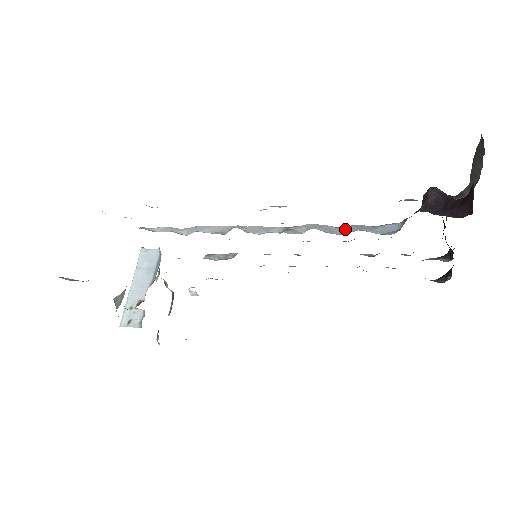
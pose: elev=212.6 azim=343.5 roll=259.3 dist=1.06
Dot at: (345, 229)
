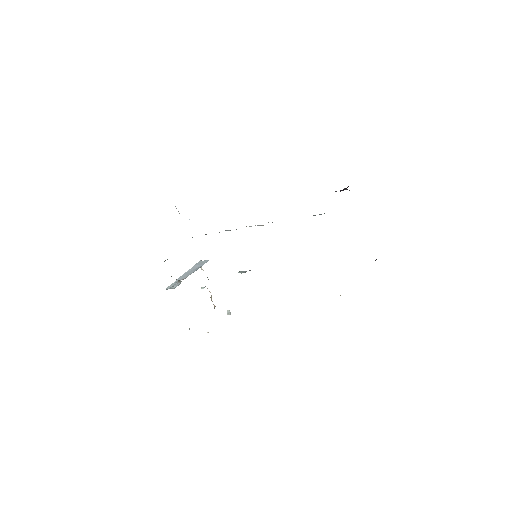
Dot at: occluded
